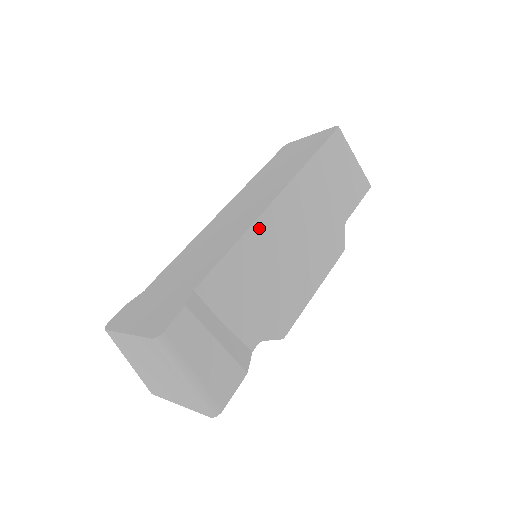
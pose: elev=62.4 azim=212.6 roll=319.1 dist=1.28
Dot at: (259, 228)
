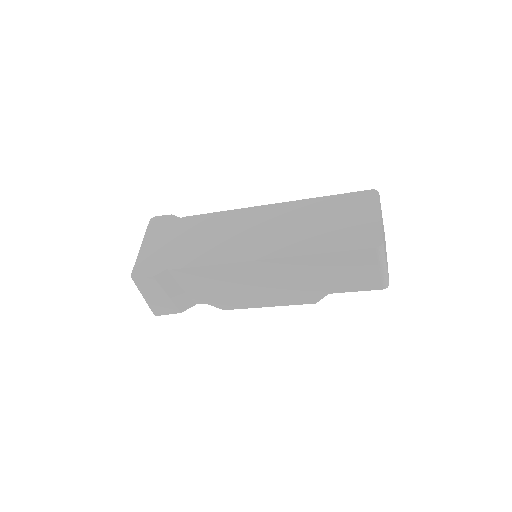
Dot at: (235, 266)
